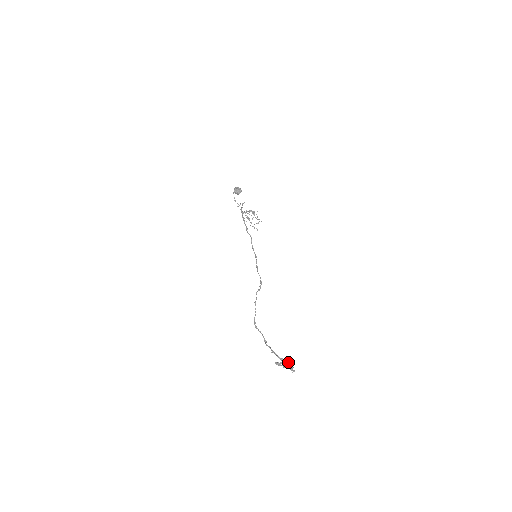
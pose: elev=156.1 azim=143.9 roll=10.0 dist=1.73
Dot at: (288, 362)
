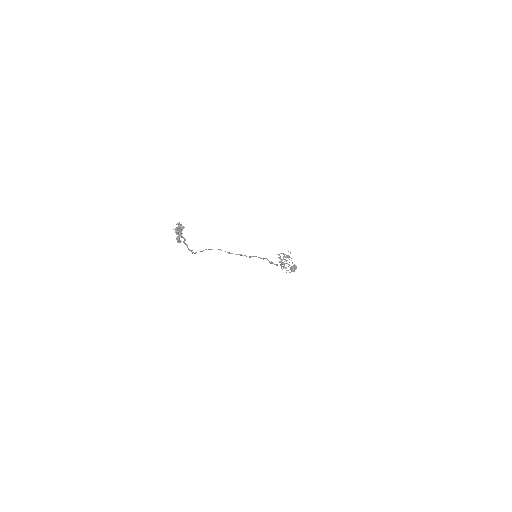
Dot at: (177, 224)
